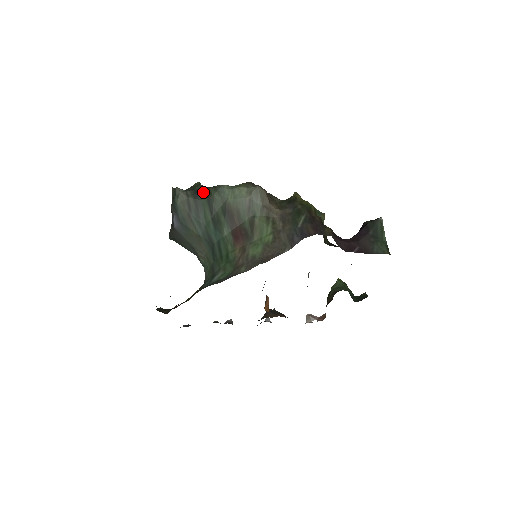
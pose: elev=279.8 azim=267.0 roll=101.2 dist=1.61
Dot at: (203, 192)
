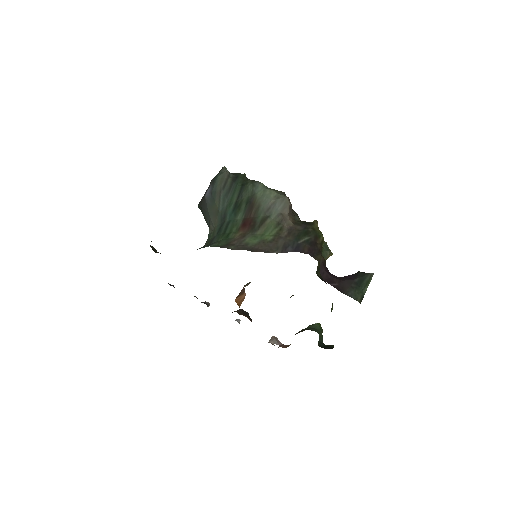
Dot at: (242, 180)
